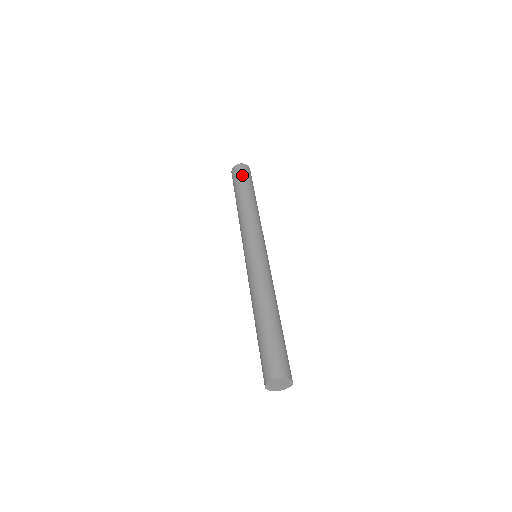
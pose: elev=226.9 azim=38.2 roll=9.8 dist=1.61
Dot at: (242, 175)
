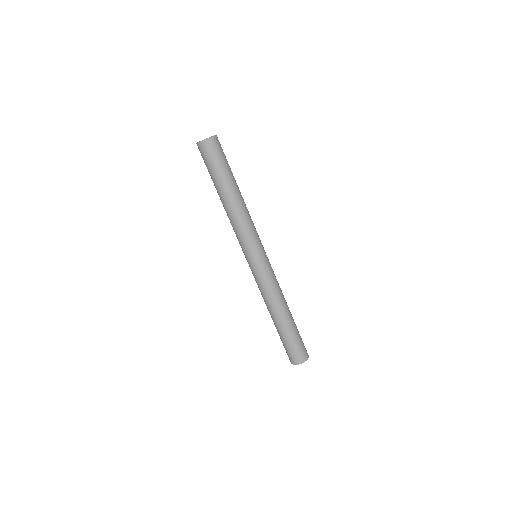
Dot at: (211, 161)
